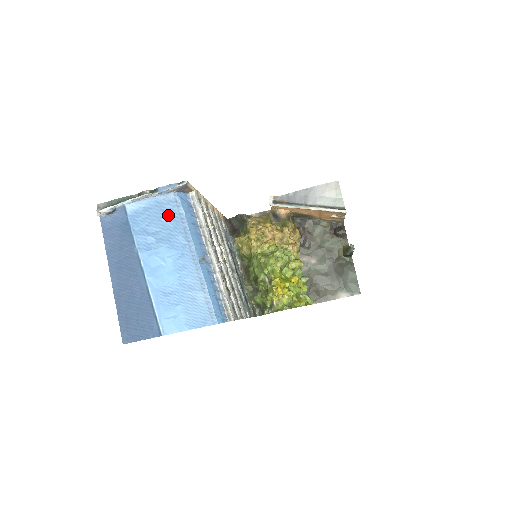
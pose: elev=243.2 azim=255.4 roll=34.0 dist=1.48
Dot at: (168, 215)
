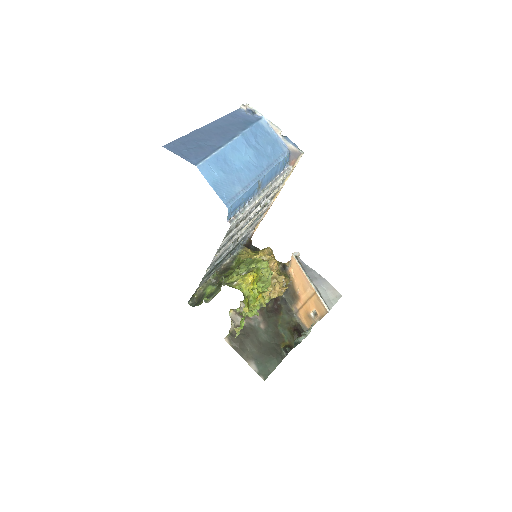
Dot at: (274, 150)
